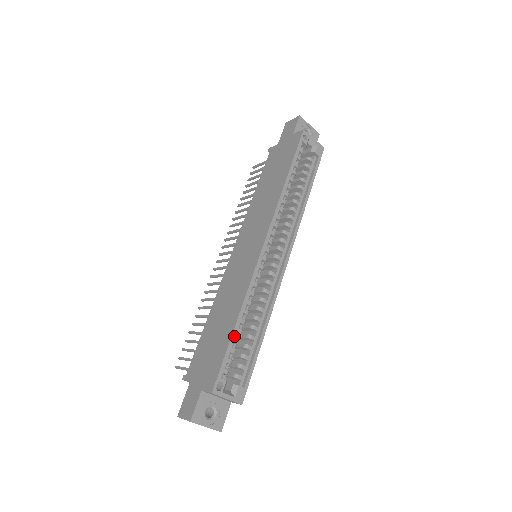
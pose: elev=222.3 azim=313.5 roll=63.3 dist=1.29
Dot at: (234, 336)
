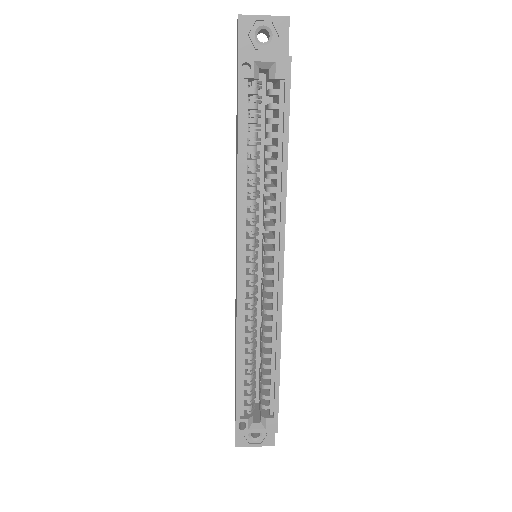
Dot at: (239, 378)
